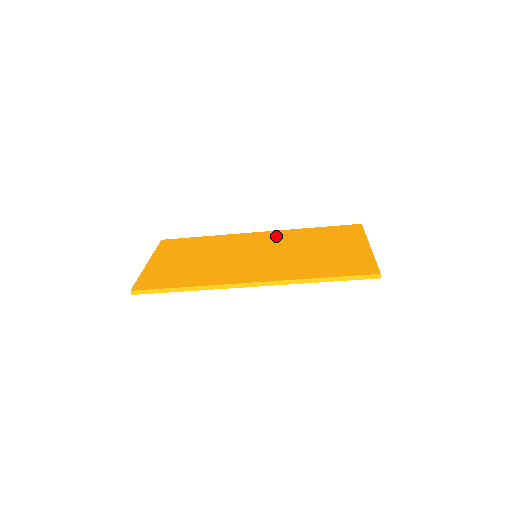
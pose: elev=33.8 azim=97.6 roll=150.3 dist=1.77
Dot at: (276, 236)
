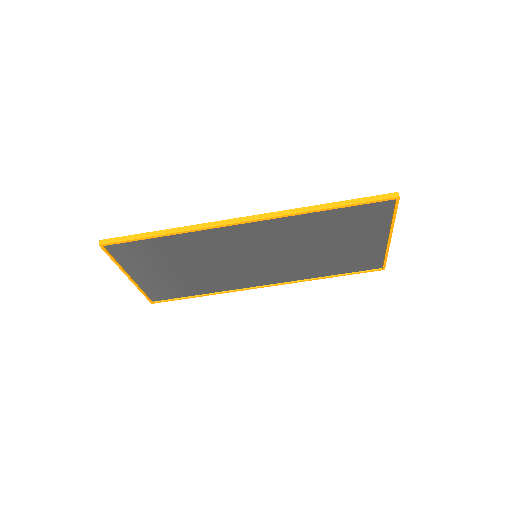
Dot at: occluded
